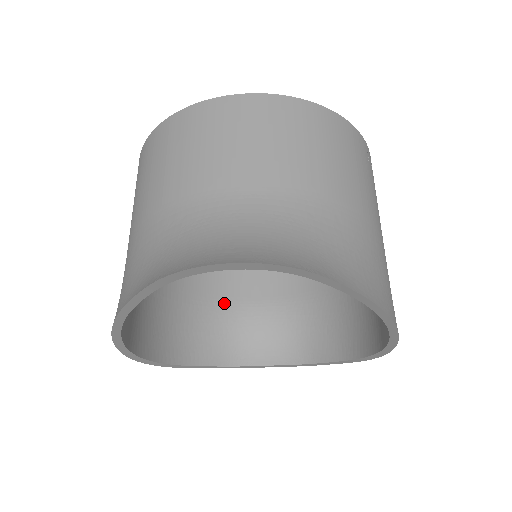
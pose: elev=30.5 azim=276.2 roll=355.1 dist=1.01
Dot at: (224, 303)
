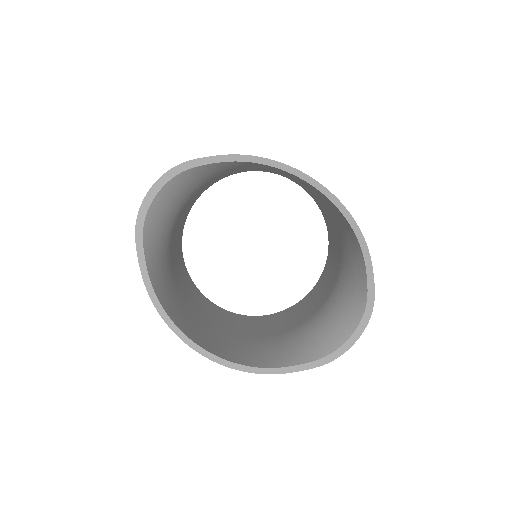
Dot at: (295, 330)
